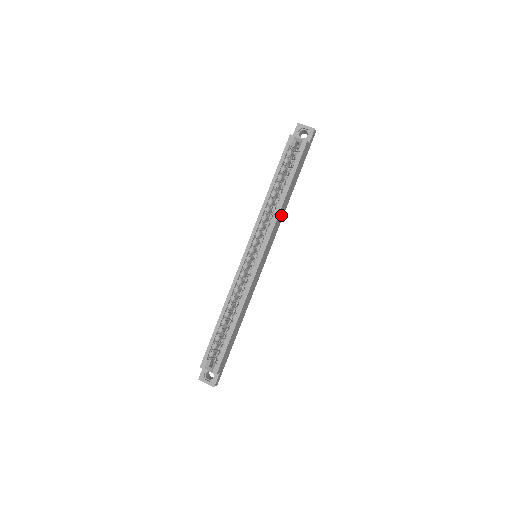
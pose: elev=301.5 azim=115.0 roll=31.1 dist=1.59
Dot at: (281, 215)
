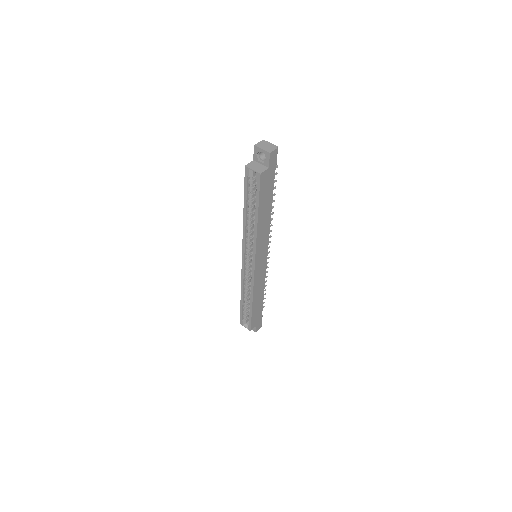
Dot at: (264, 228)
